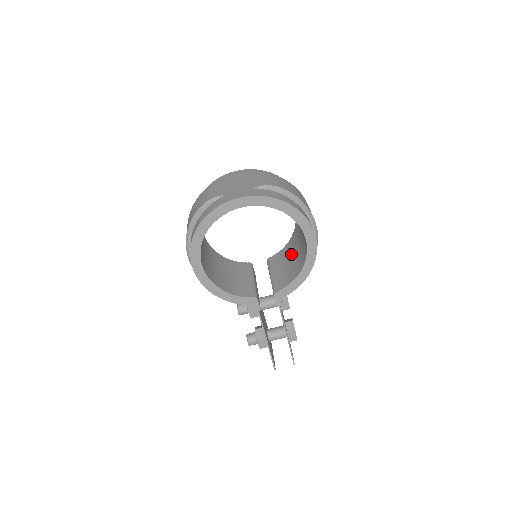
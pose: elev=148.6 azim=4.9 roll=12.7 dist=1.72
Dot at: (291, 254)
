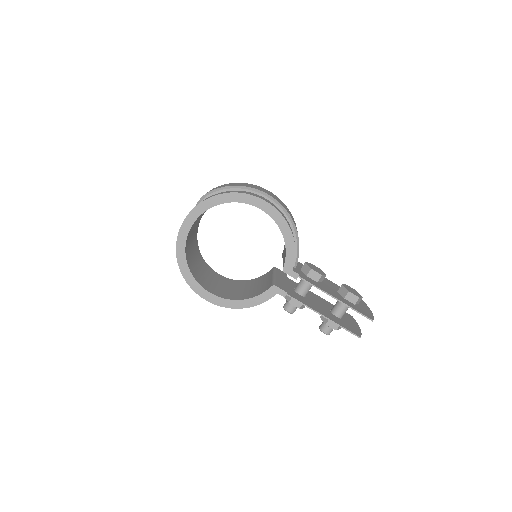
Dot at: occluded
